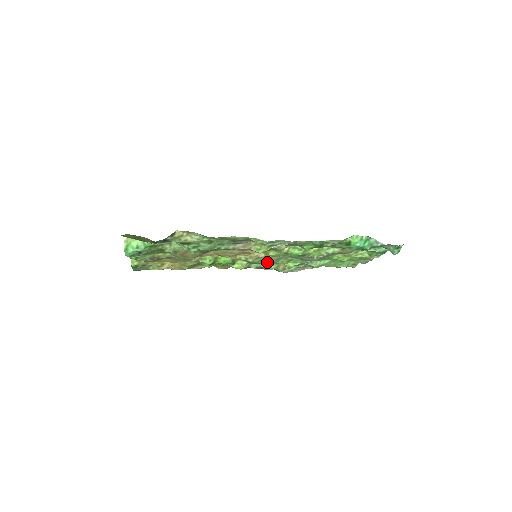
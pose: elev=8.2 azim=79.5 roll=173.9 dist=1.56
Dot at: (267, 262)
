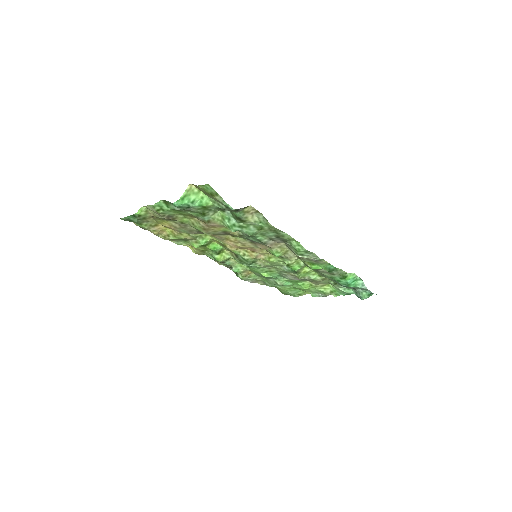
Dot at: (254, 265)
